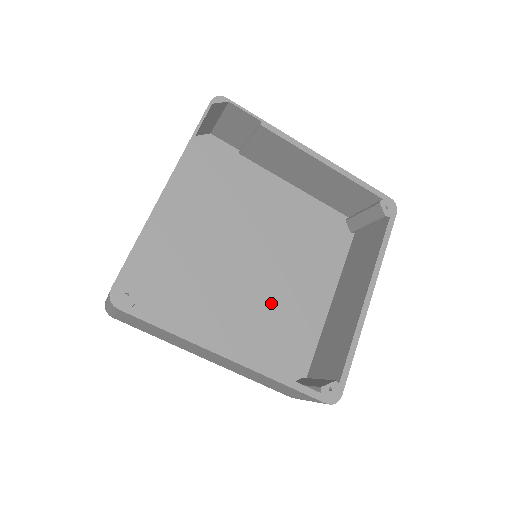
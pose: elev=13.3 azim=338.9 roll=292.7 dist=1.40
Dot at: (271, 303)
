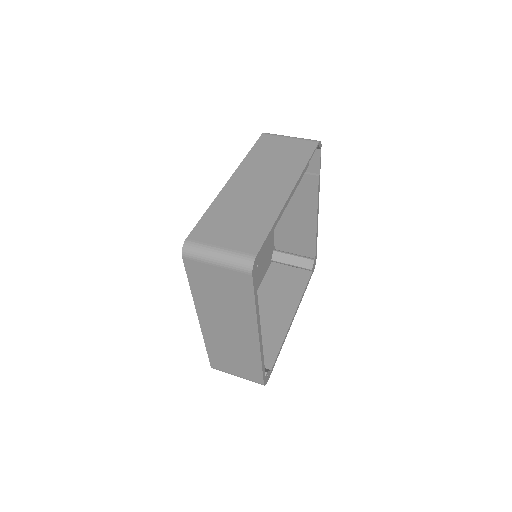
Dot at: occluded
